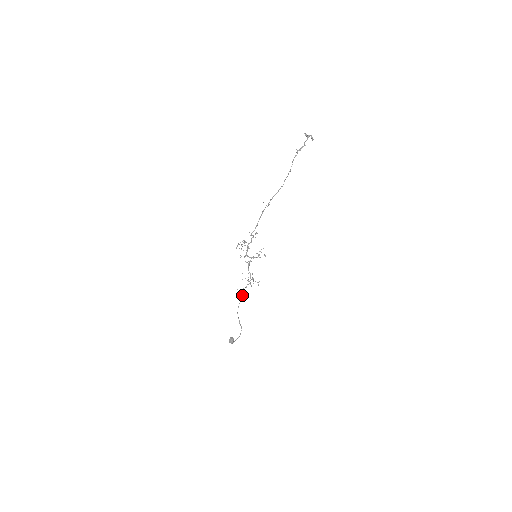
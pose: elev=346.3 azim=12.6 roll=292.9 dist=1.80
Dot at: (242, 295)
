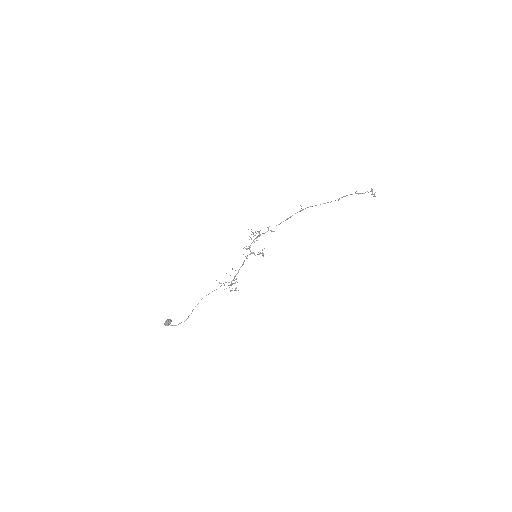
Dot at: occluded
